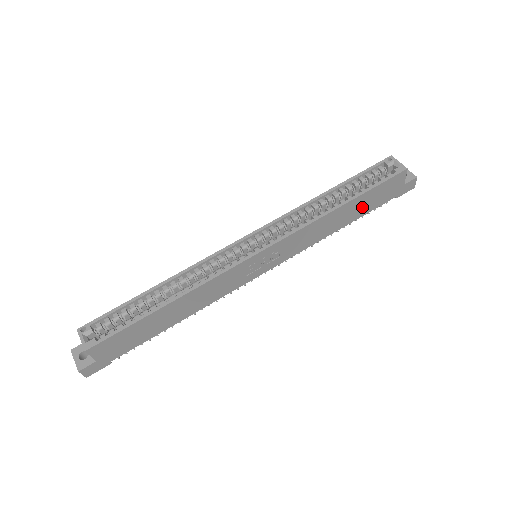
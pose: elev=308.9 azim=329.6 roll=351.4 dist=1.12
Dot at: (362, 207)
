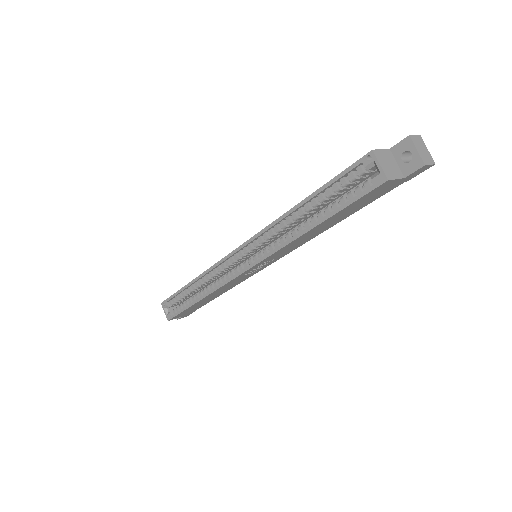
Dot at: (347, 212)
